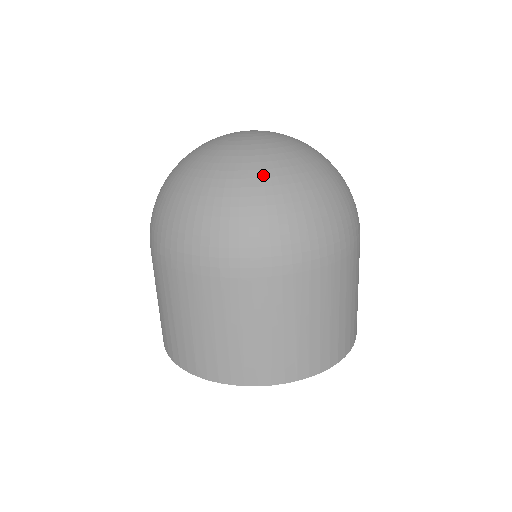
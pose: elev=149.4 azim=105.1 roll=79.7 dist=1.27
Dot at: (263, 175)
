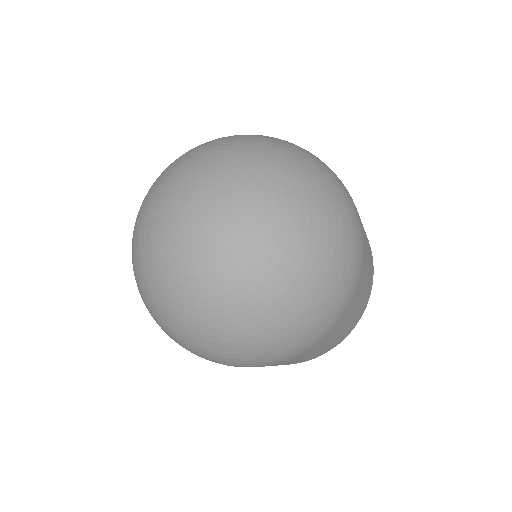
Dot at: (157, 302)
